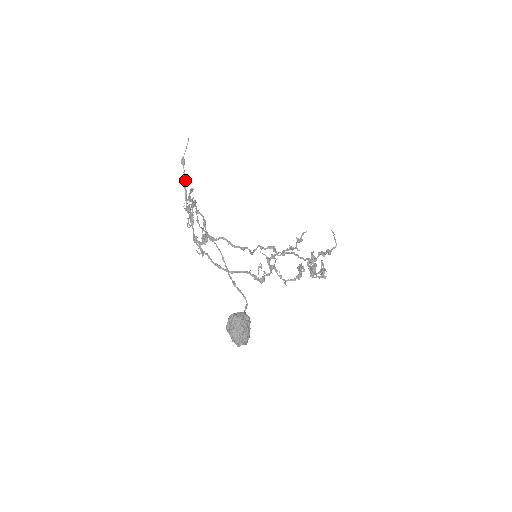
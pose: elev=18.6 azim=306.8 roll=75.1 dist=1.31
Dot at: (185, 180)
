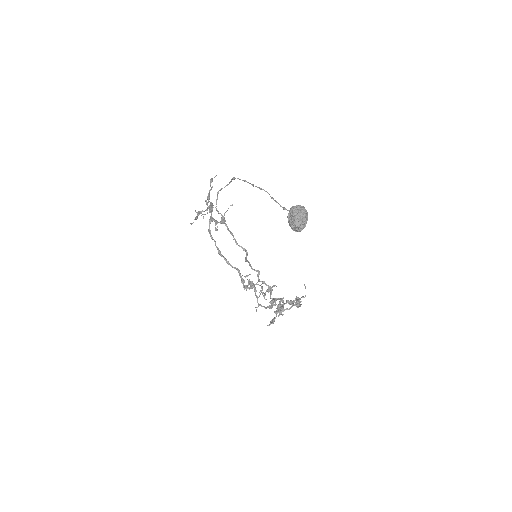
Dot at: (210, 190)
